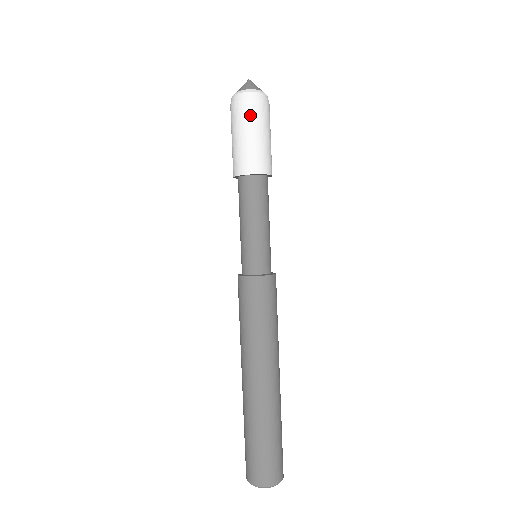
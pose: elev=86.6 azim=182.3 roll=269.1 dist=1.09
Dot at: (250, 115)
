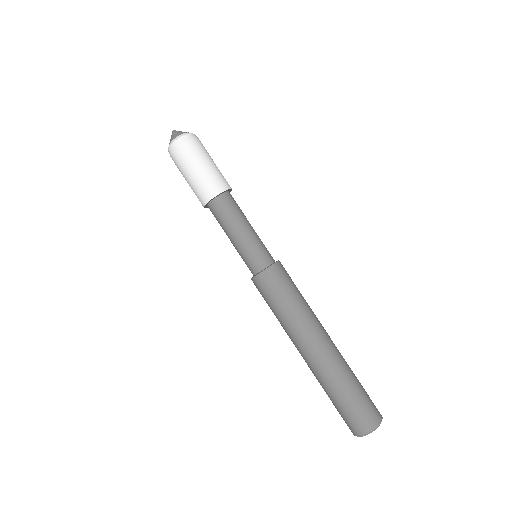
Dot at: (190, 154)
